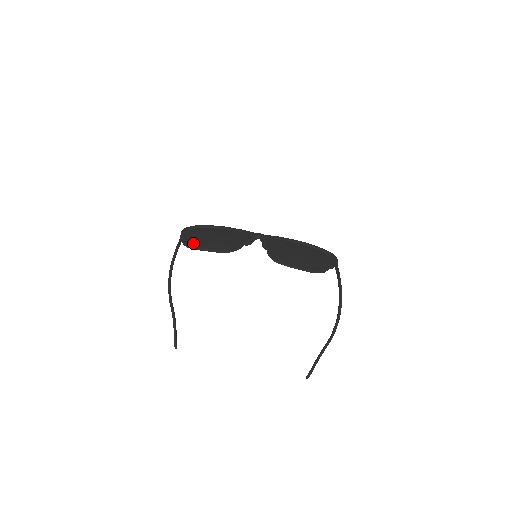
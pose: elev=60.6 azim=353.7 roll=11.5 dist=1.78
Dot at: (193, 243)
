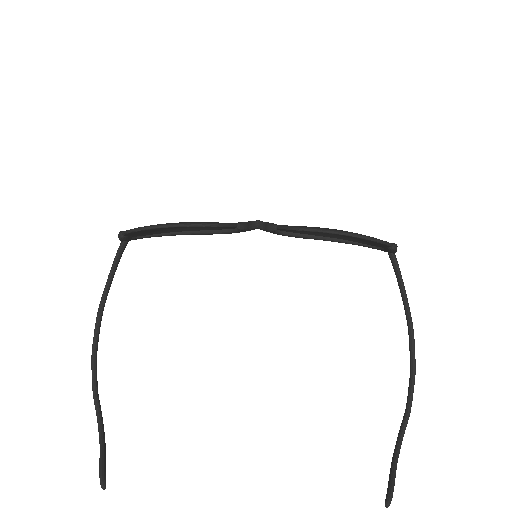
Dot at: occluded
